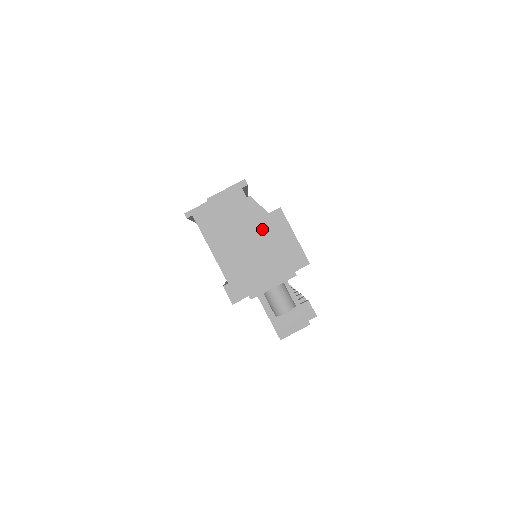
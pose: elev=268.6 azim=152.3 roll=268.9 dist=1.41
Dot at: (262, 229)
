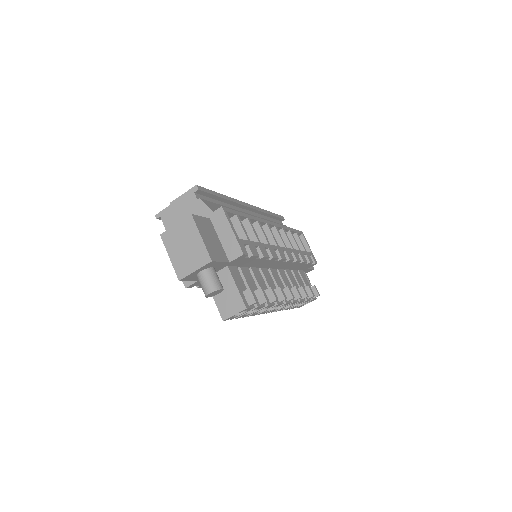
Dot at: (188, 223)
